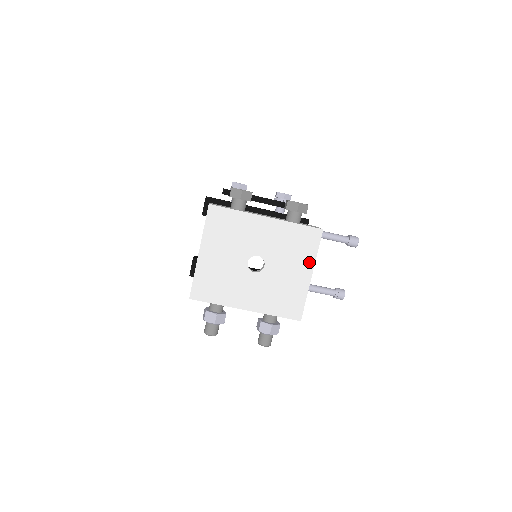
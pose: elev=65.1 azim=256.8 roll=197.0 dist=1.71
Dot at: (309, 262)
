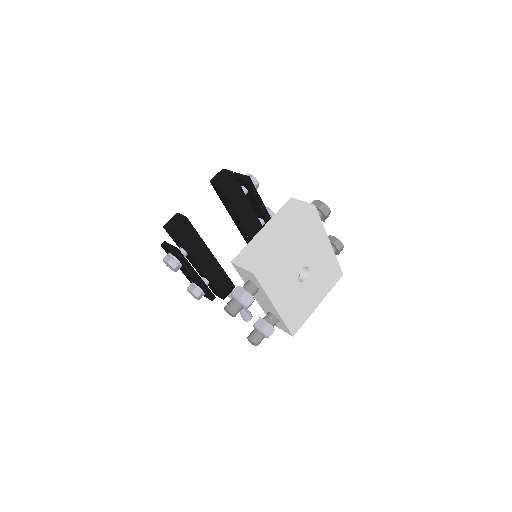
Dot at: (324, 293)
